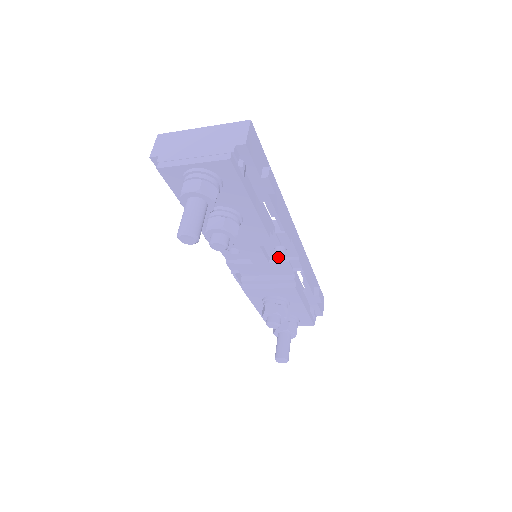
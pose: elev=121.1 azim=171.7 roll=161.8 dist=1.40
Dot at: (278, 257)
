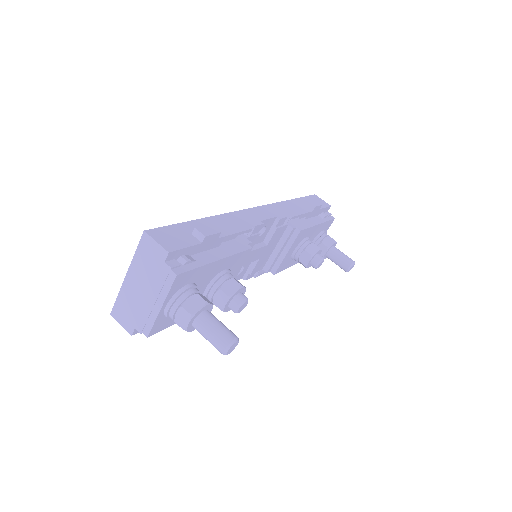
Dot at: (266, 235)
